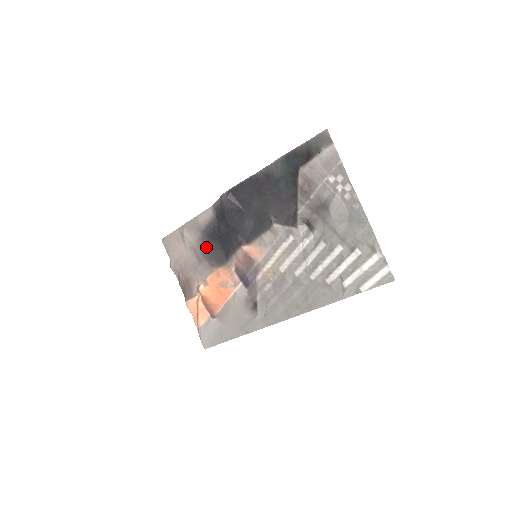
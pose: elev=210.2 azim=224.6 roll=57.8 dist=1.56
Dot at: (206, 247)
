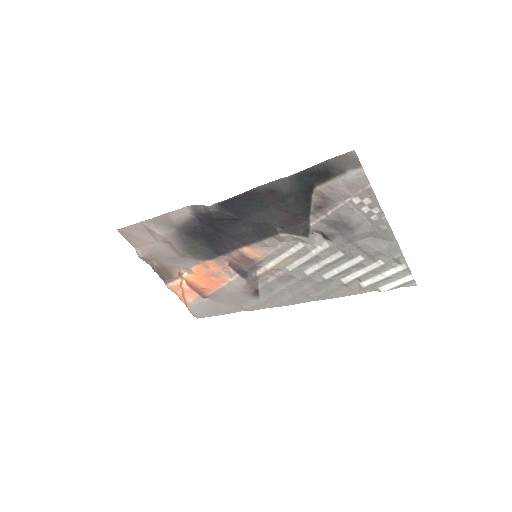
Dot at: (186, 242)
